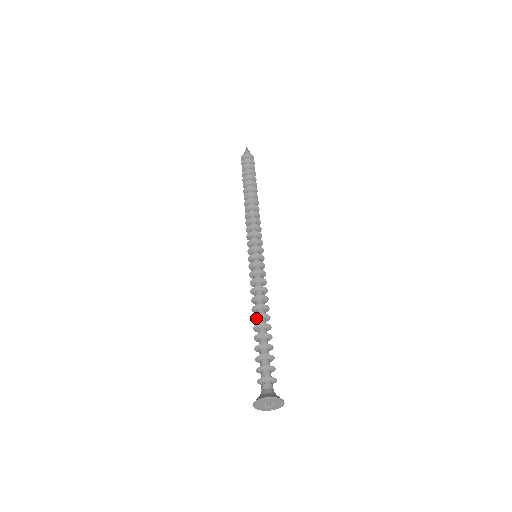
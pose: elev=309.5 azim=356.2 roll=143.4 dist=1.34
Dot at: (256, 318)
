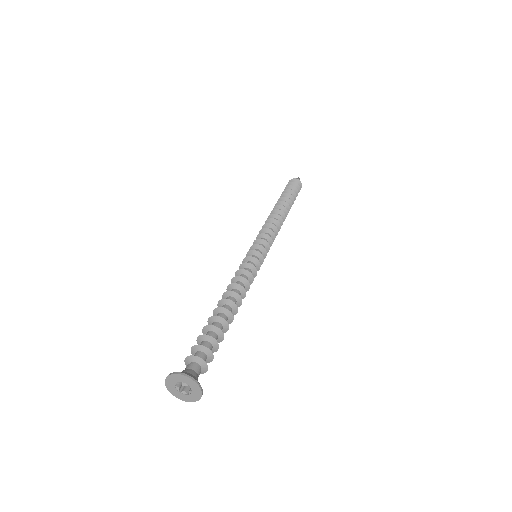
Dot at: (224, 302)
